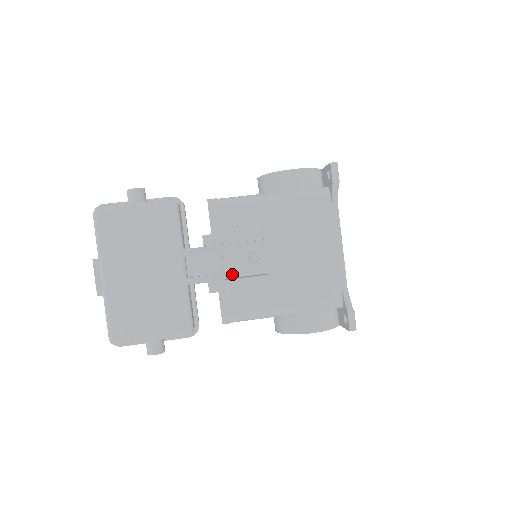
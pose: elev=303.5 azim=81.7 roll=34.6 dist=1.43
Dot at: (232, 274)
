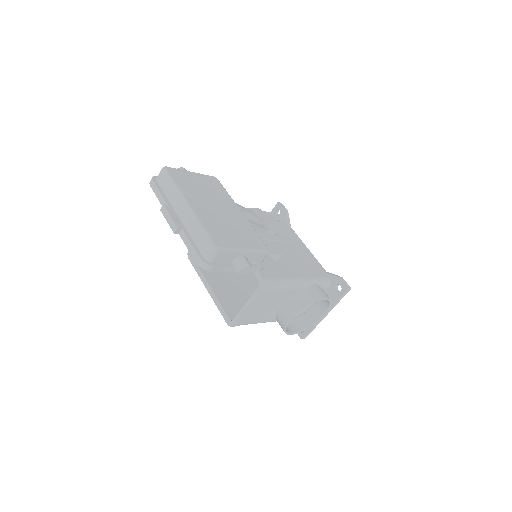
Dot at: occluded
